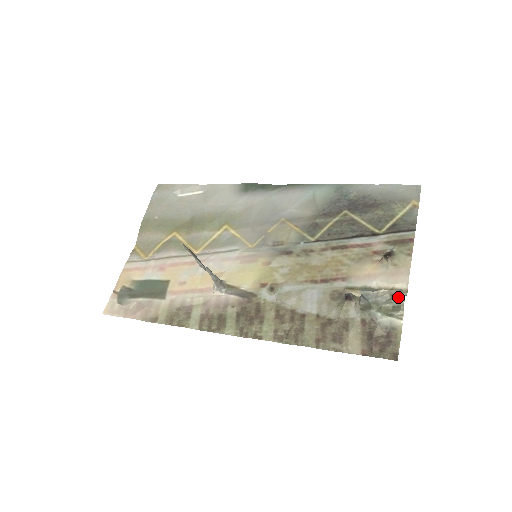
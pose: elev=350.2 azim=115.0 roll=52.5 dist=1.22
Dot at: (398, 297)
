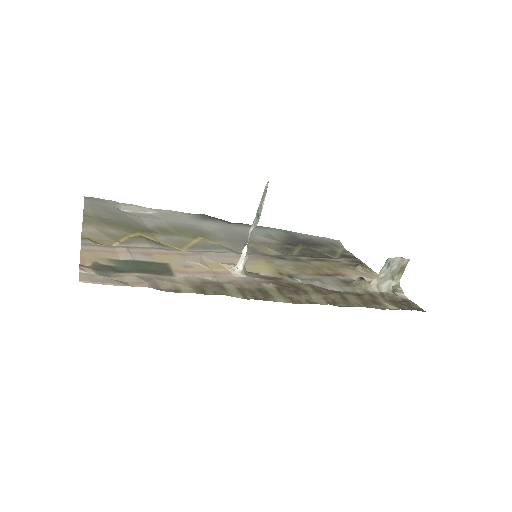
Dot at: (401, 272)
